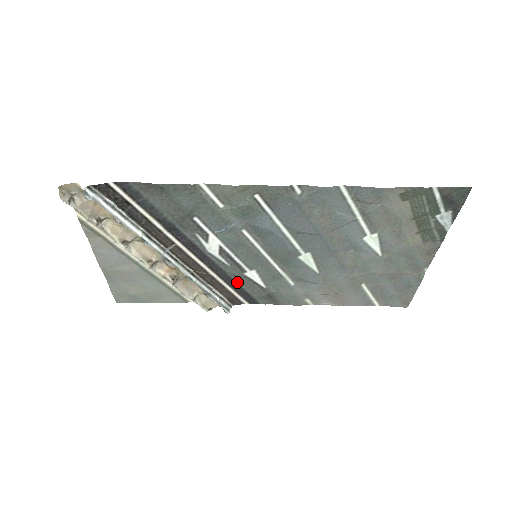
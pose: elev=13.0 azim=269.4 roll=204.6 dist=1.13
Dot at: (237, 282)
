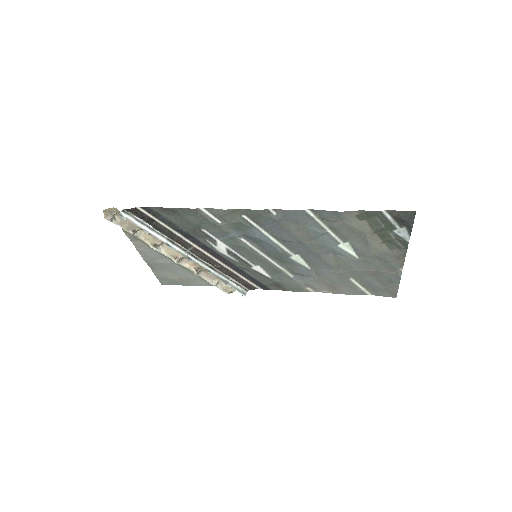
Dot at: (248, 273)
